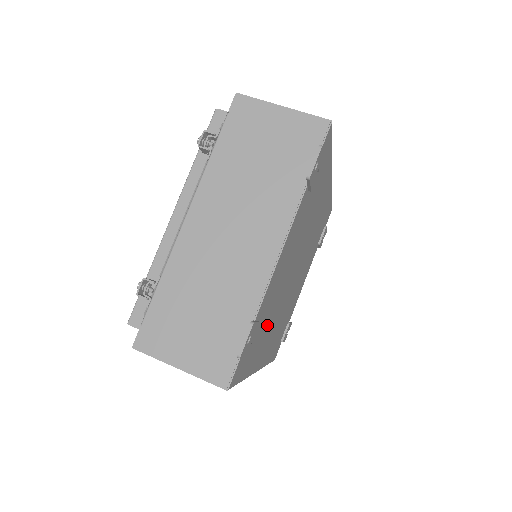
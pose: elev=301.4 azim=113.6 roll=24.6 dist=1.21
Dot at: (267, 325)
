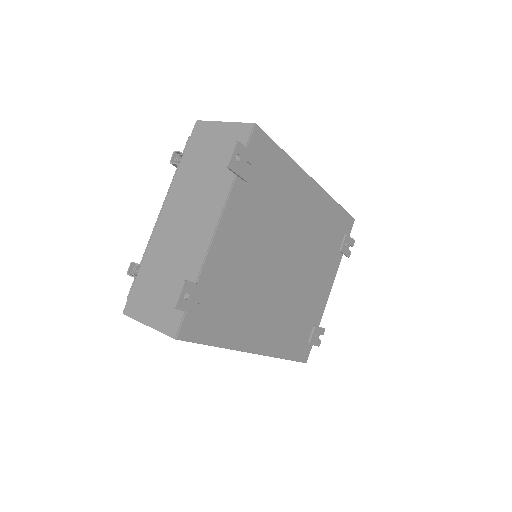
Dot at: (240, 303)
